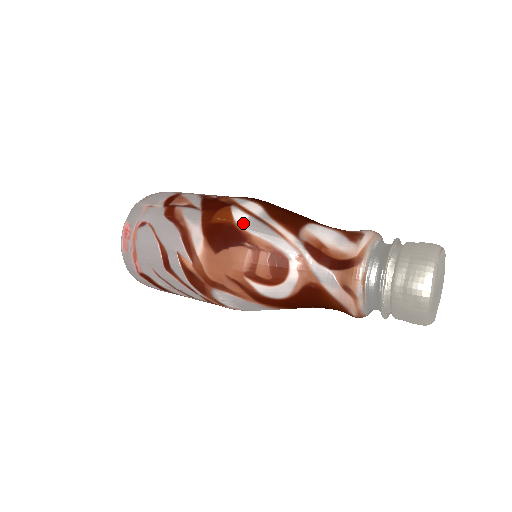
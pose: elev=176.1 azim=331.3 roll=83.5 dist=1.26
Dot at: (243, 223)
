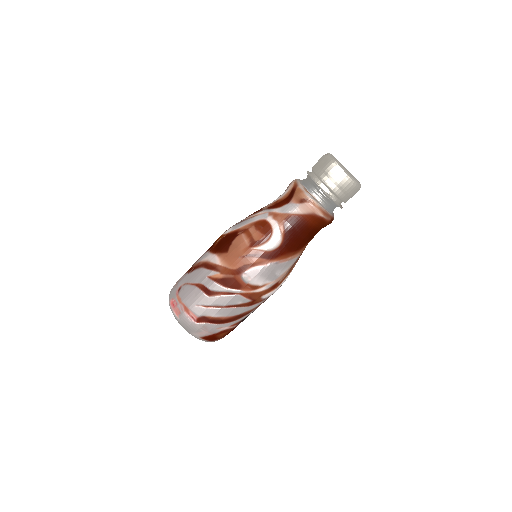
Dot at: (231, 230)
